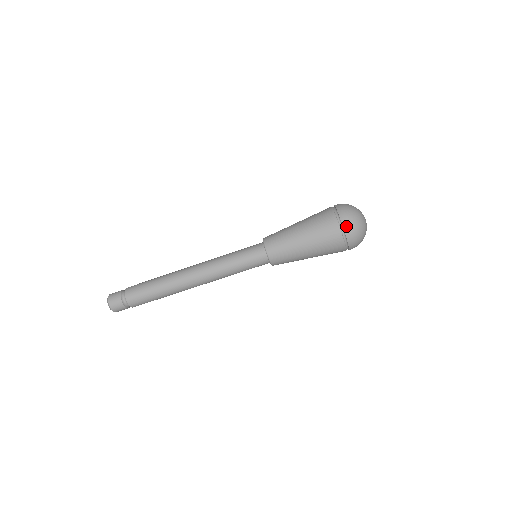
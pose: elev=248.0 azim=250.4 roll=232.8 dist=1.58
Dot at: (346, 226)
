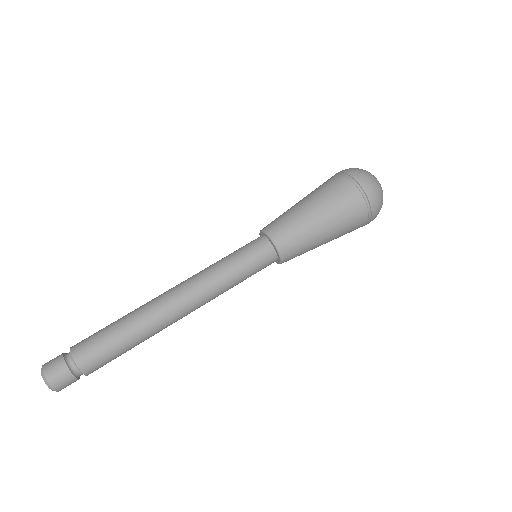
Dot at: (342, 171)
